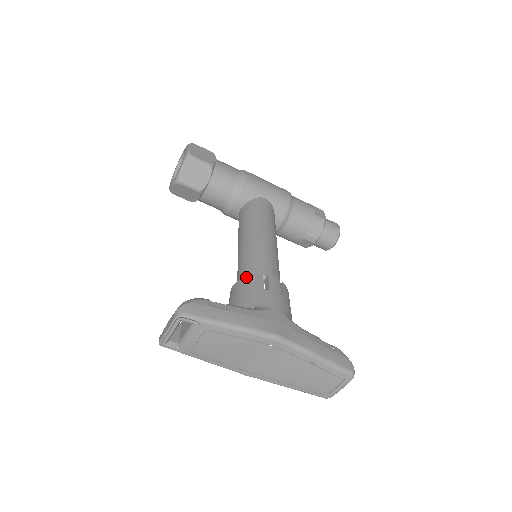
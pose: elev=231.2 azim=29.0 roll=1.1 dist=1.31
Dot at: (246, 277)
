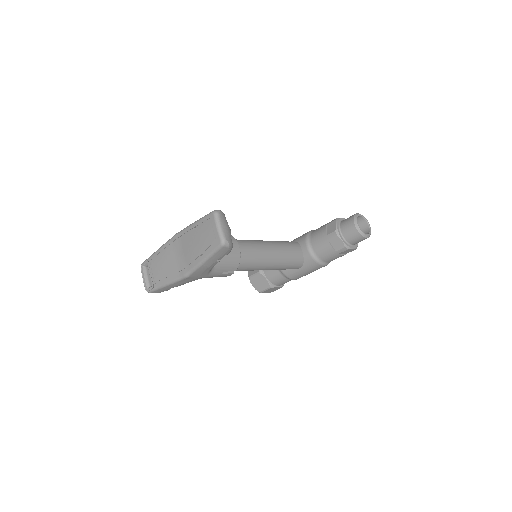
Dot at: occluded
